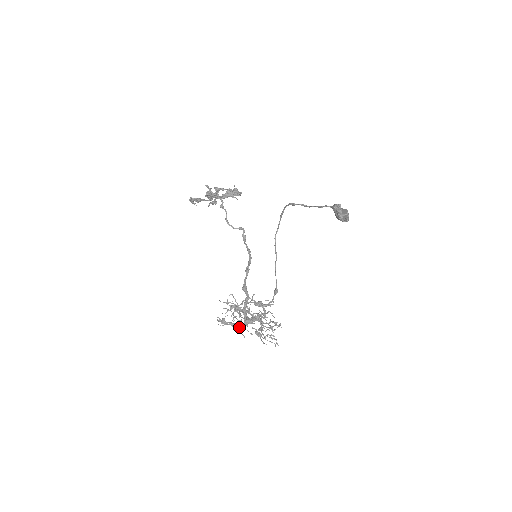
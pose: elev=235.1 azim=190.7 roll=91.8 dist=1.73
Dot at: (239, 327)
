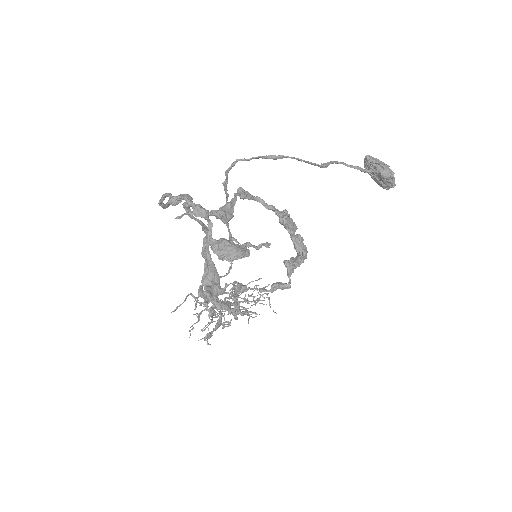
Dot at: occluded
